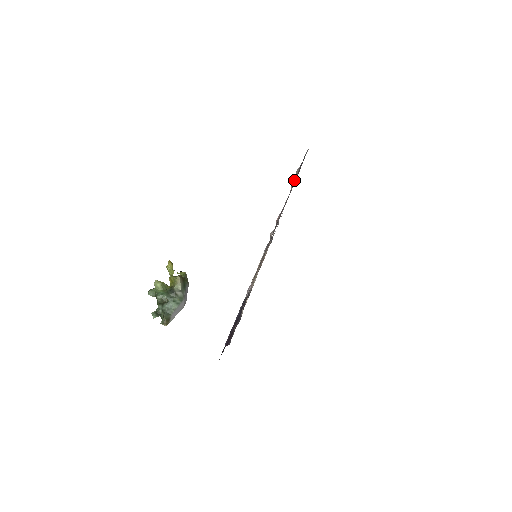
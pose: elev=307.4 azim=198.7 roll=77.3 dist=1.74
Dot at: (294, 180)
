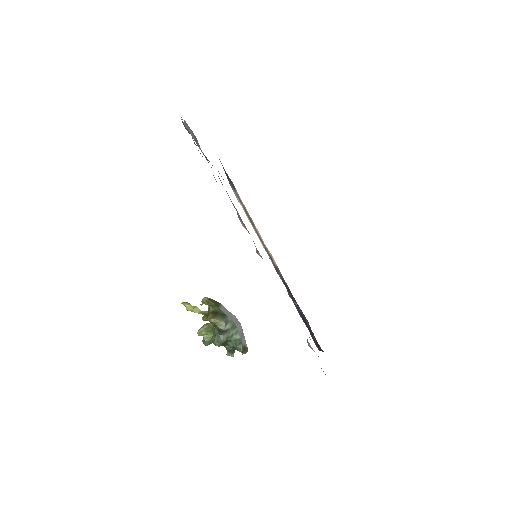
Dot at: occluded
